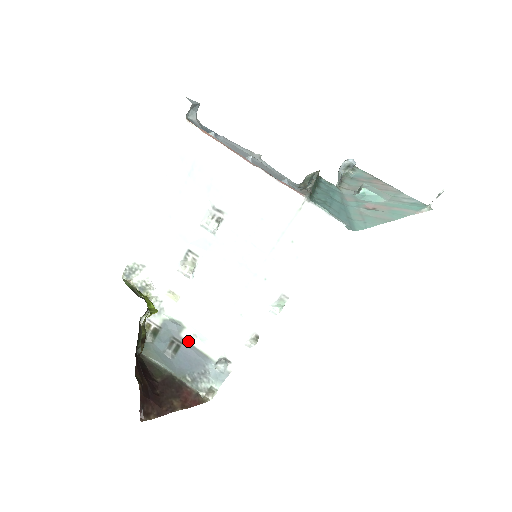
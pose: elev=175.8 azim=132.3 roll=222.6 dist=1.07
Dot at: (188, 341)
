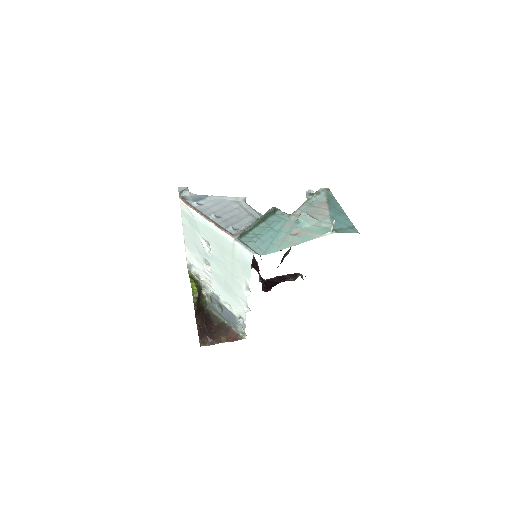
Dot at: (223, 305)
